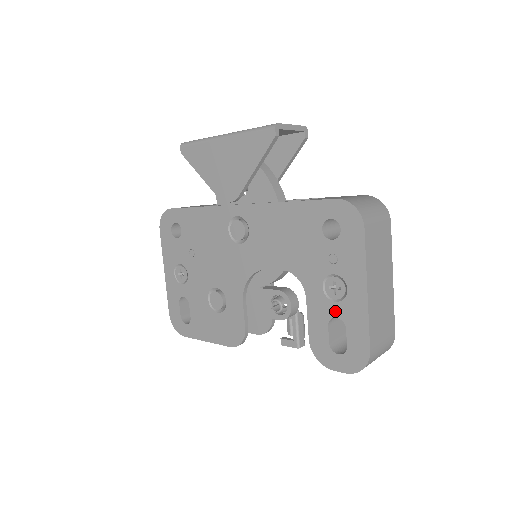
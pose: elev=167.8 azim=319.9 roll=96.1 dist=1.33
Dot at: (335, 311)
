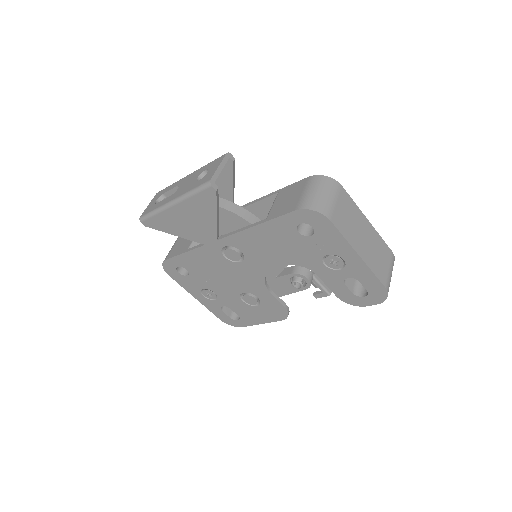
Dot at: (344, 275)
